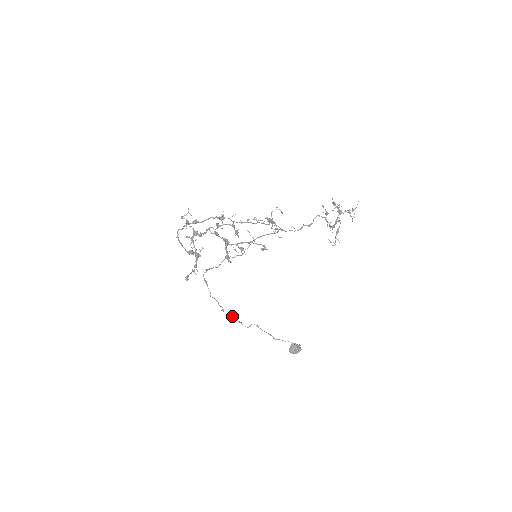
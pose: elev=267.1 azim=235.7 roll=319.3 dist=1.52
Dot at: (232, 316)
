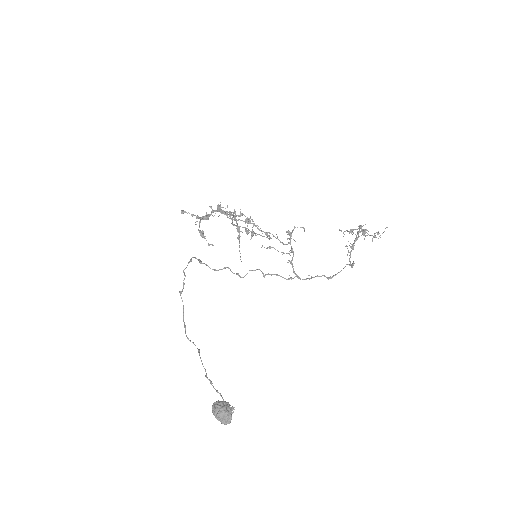
Dot at: (183, 313)
